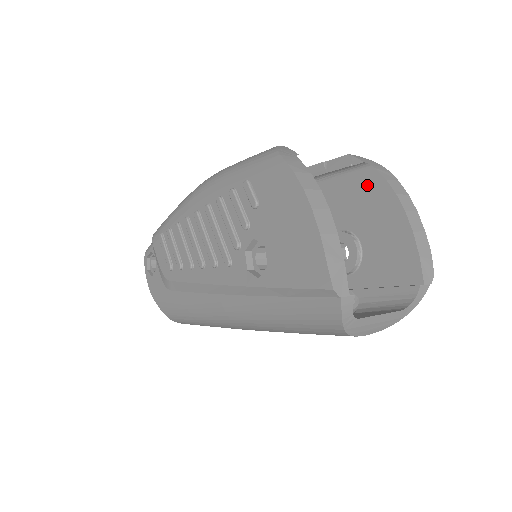
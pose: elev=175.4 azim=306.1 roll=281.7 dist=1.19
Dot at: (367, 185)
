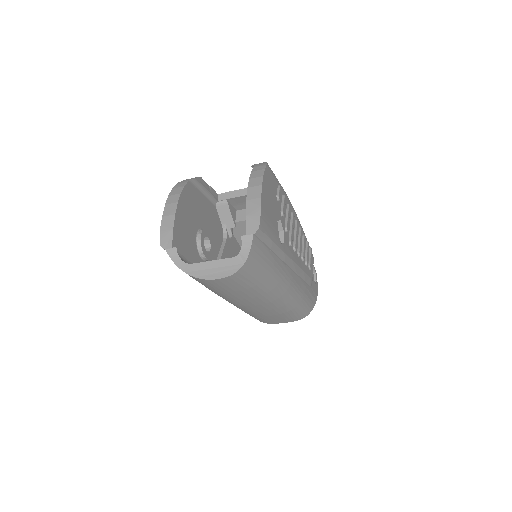
Dot at: occluded
